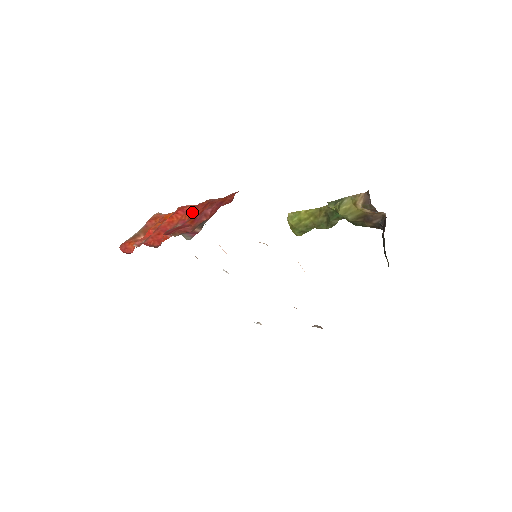
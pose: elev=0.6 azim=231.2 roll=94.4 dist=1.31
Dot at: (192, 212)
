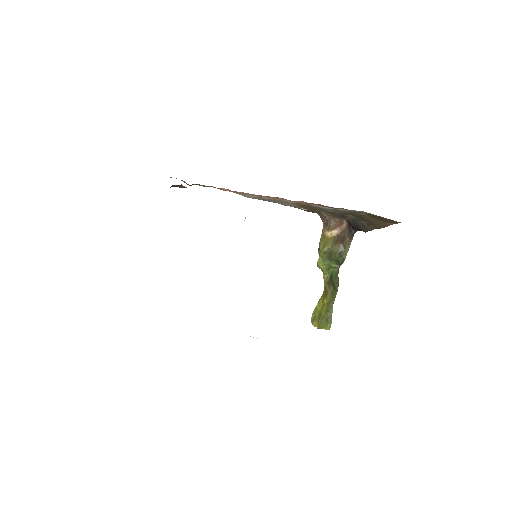
Dot at: occluded
